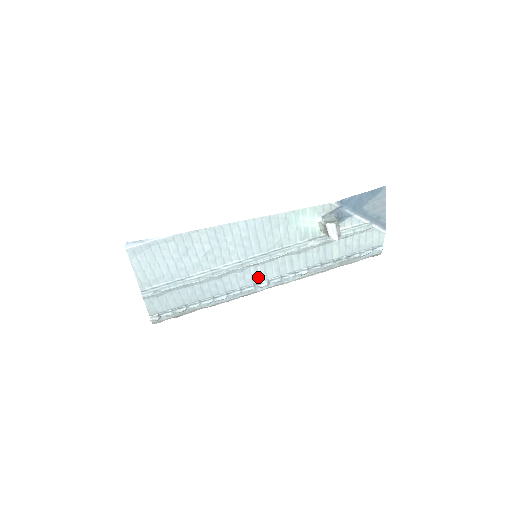
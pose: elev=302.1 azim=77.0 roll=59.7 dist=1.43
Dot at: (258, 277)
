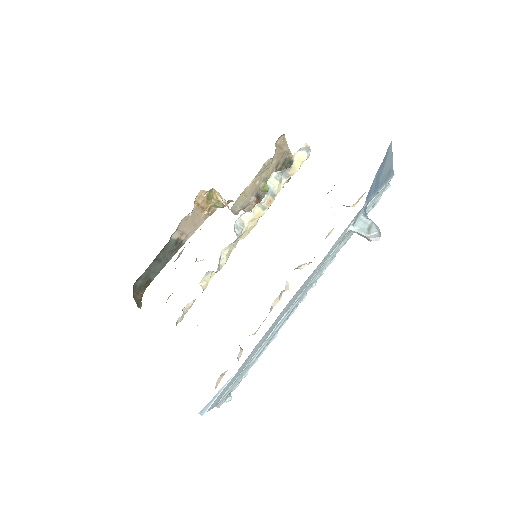
Dot at: occluded
